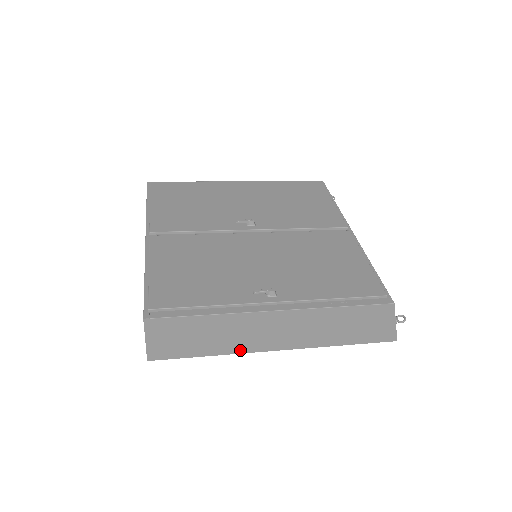
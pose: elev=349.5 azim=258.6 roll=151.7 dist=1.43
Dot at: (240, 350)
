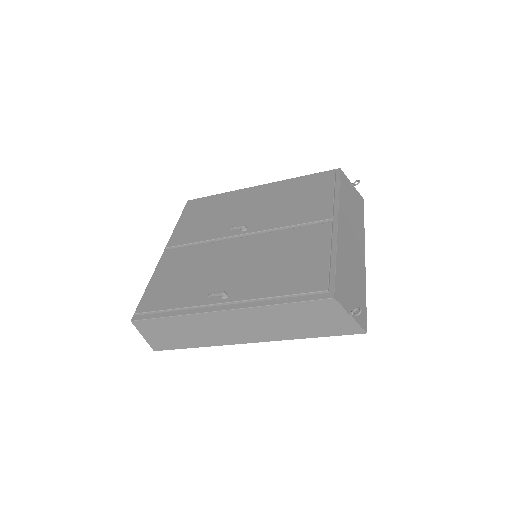
Dot at: (217, 343)
